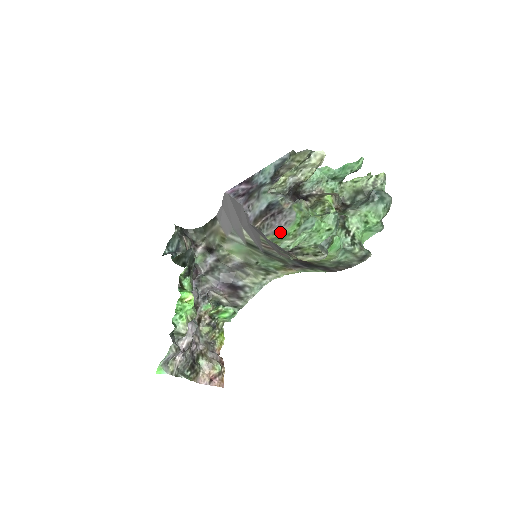
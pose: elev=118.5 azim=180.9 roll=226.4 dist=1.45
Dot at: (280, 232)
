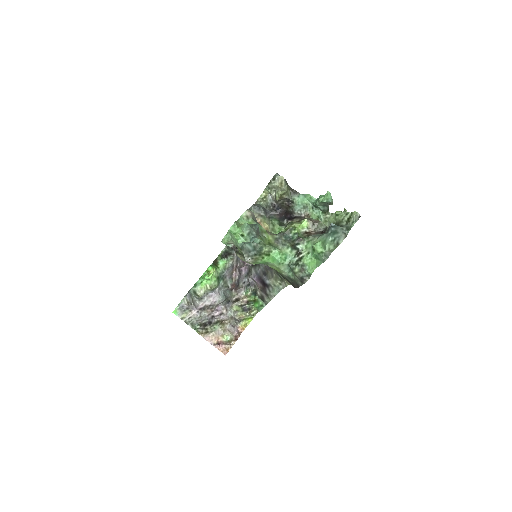
Dot at: occluded
